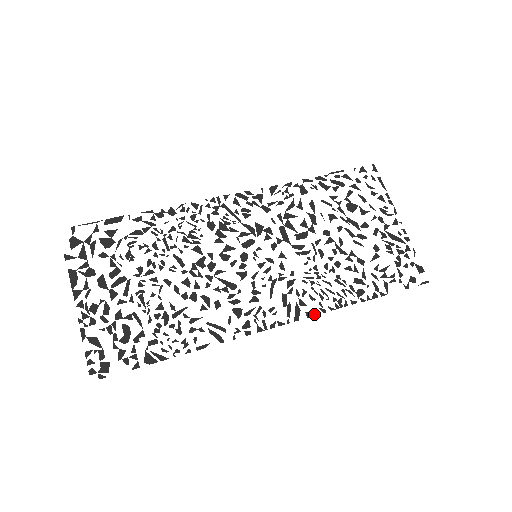
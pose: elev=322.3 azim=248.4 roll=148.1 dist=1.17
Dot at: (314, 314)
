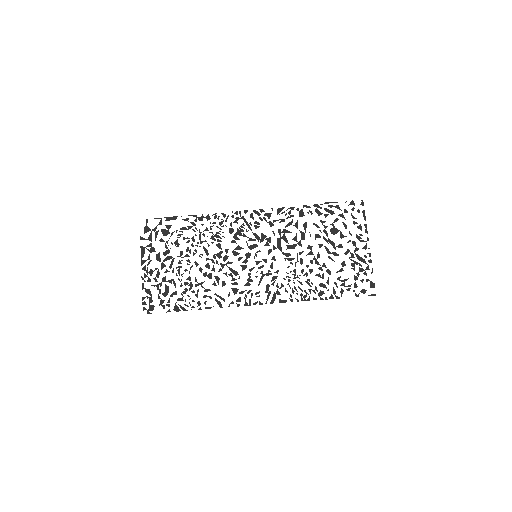
Dot at: (285, 301)
